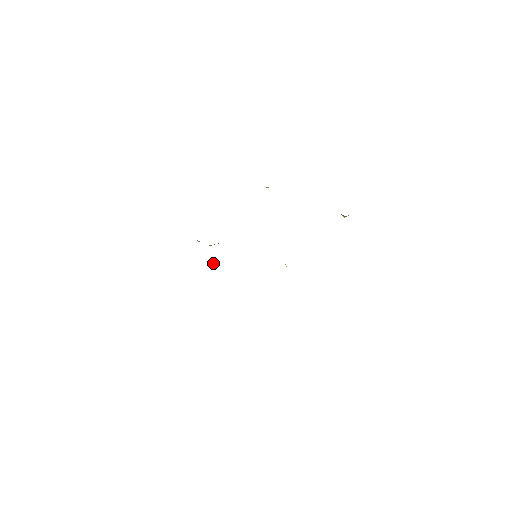
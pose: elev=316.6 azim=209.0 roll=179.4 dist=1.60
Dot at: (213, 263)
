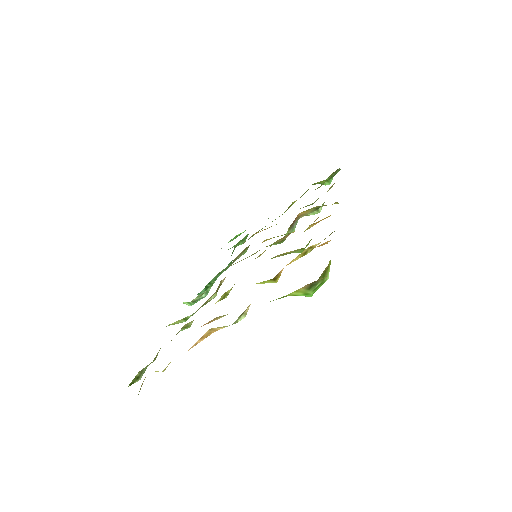
Dot at: (212, 296)
